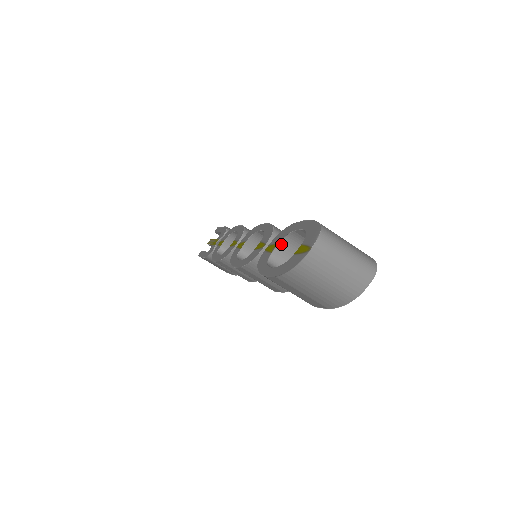
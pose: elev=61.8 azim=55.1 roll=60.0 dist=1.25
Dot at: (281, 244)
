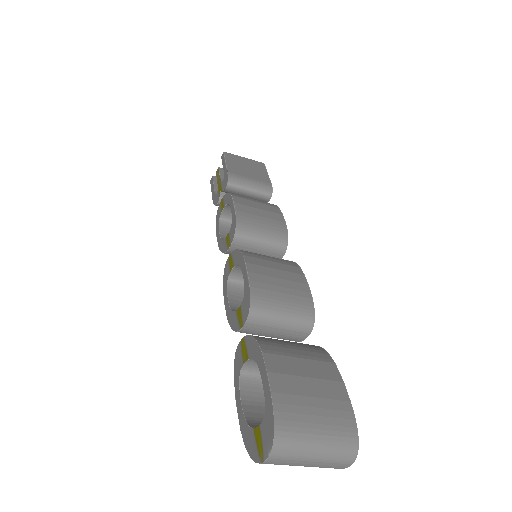
Dot at: (252, 359)
